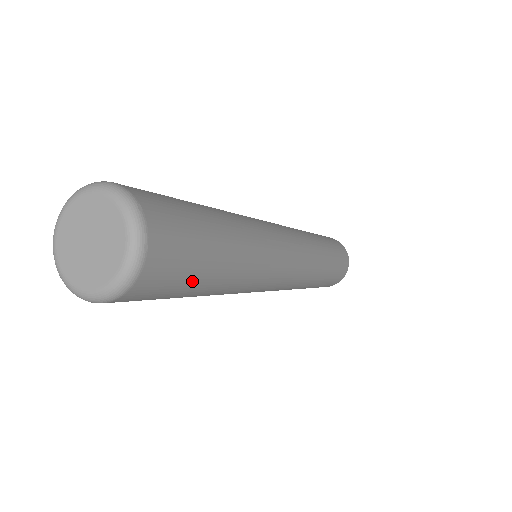
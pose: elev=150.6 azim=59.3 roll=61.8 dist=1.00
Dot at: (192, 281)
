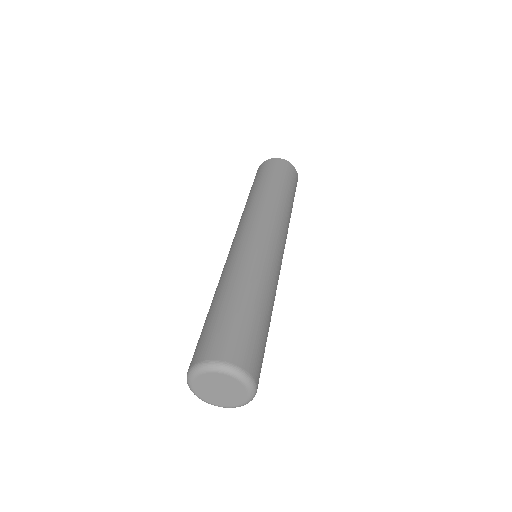
Dot at: occluded
